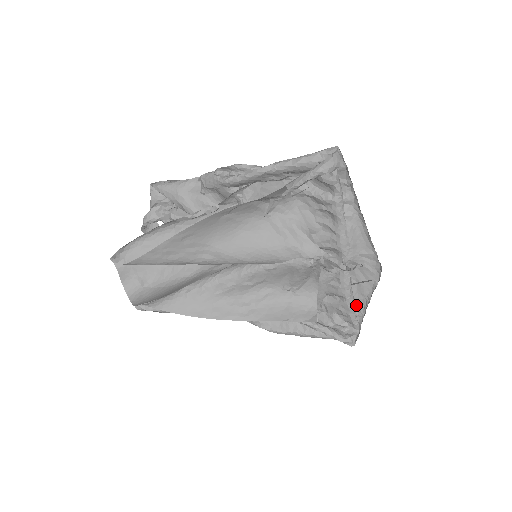
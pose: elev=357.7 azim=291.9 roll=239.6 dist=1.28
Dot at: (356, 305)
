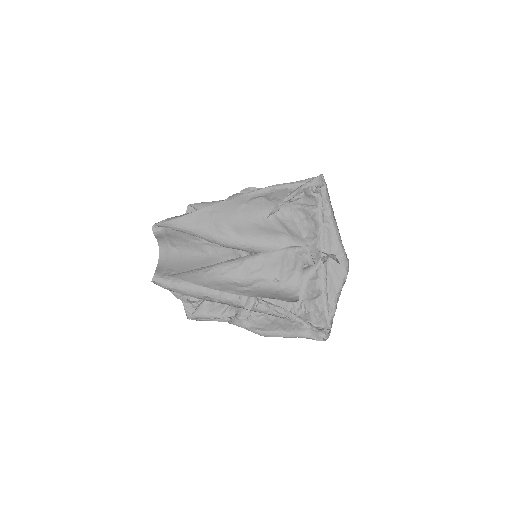
Dot at: (329, 302)
